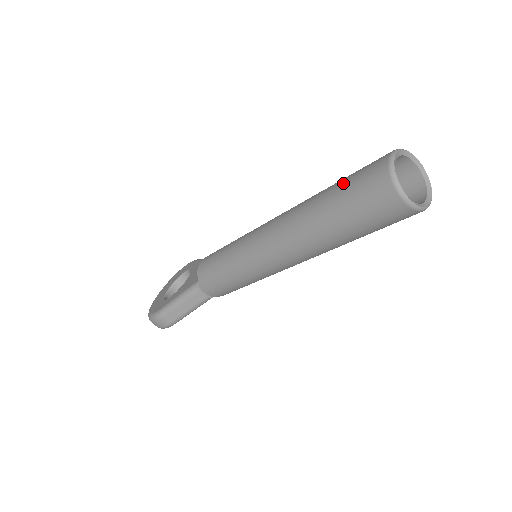
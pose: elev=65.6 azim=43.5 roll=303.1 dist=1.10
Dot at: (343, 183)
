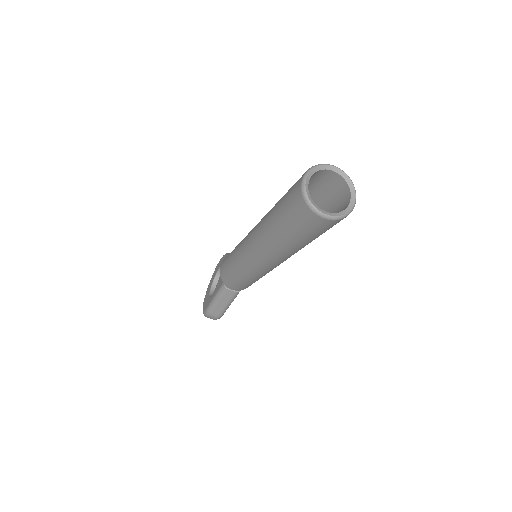
Dot at: (281, 204)
